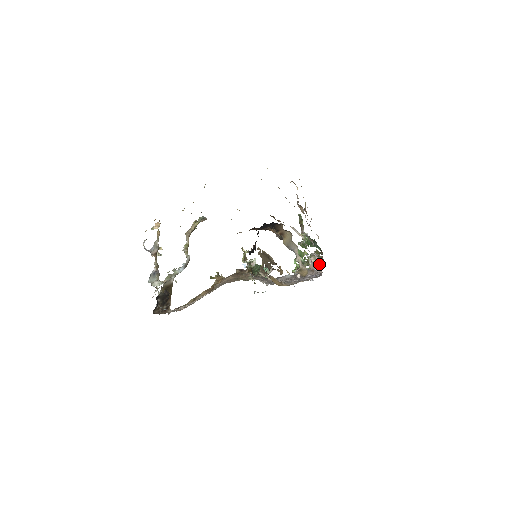
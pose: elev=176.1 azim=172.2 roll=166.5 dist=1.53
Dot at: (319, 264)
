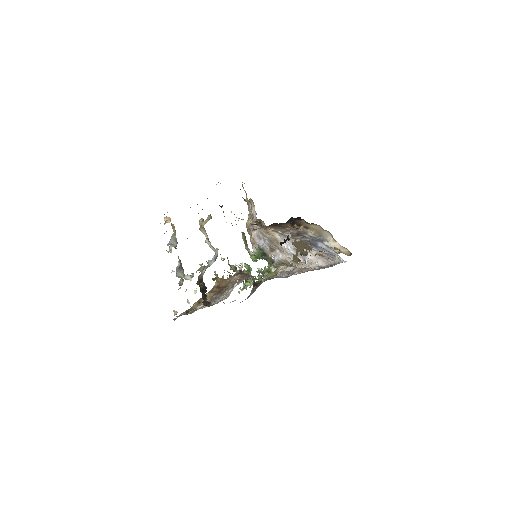
Dot at: (293, 267)
